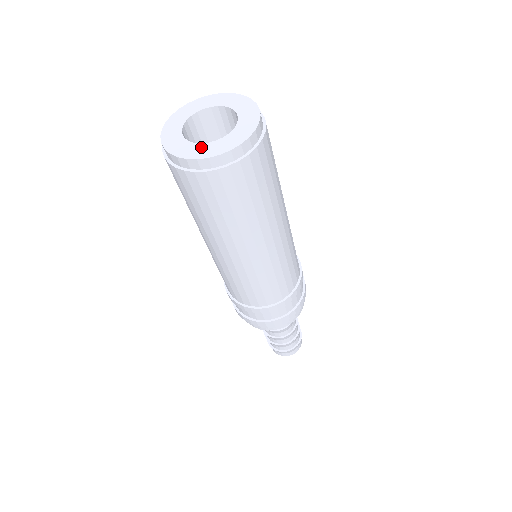
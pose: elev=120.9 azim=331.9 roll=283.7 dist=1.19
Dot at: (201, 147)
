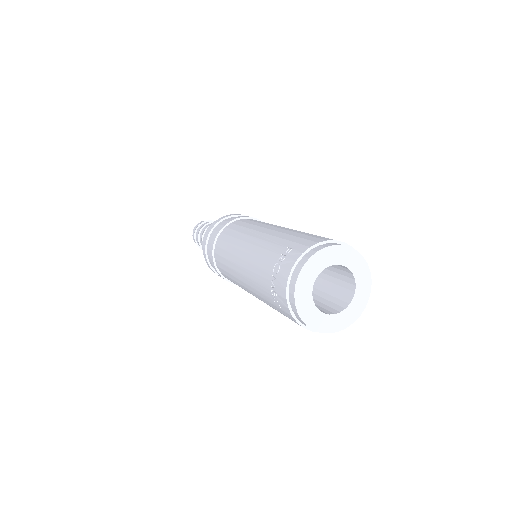
Dot at: (343, 316)
